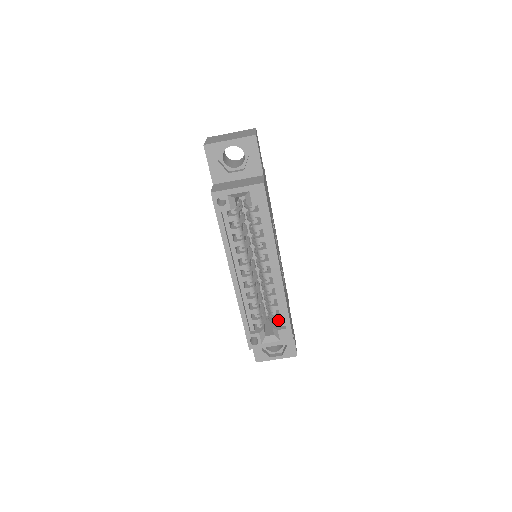
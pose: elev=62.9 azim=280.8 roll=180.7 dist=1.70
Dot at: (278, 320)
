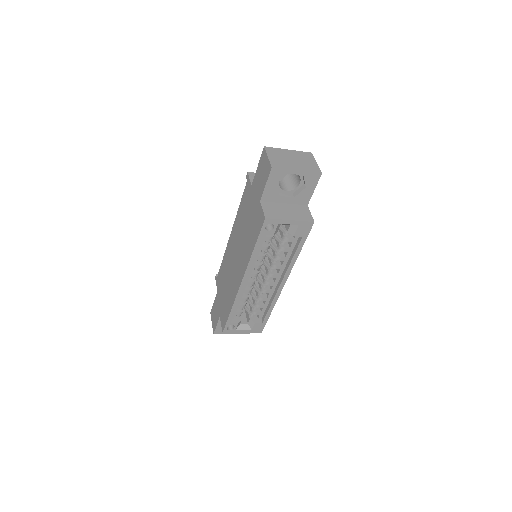
Dot at: (257, 314)
